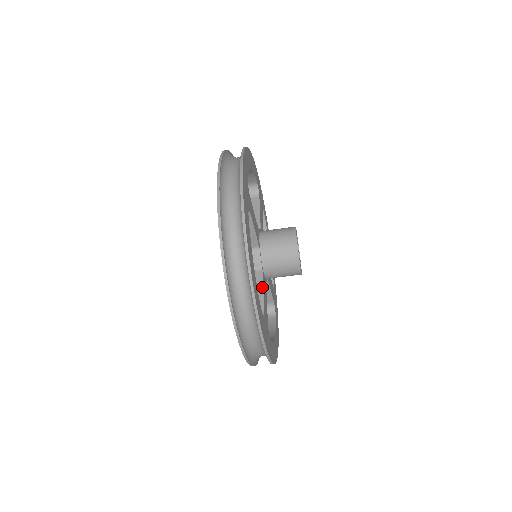
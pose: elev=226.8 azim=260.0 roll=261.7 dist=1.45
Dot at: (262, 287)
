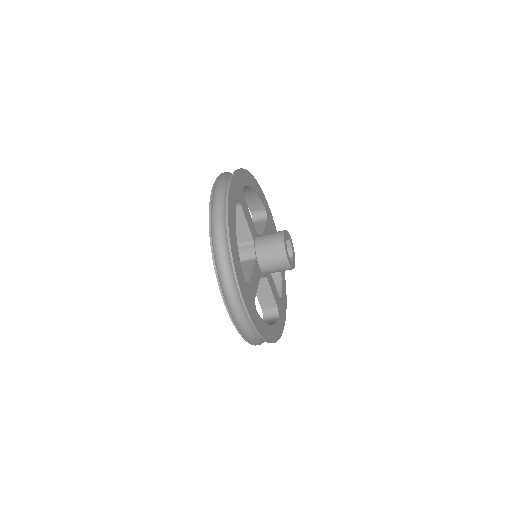
Dot at: (252, 268)
